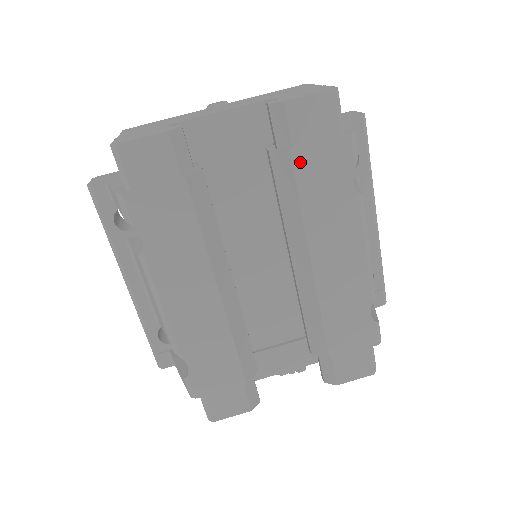
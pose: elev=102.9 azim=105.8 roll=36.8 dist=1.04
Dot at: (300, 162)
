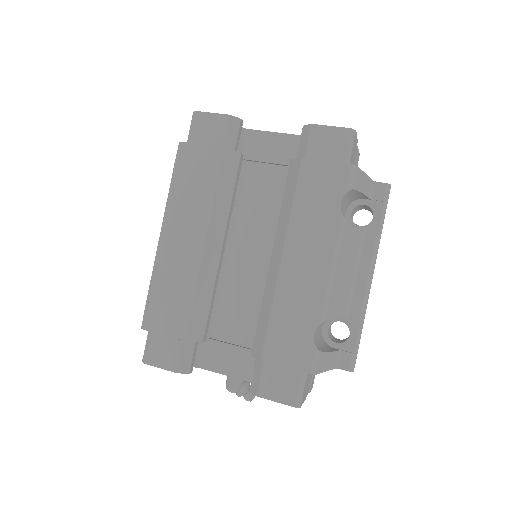
Dot at: (306, 170)
